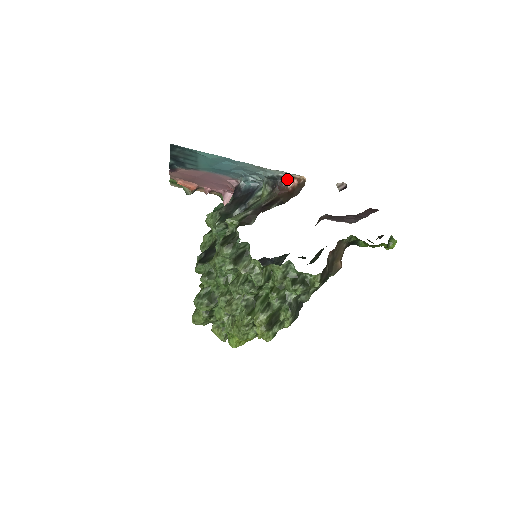
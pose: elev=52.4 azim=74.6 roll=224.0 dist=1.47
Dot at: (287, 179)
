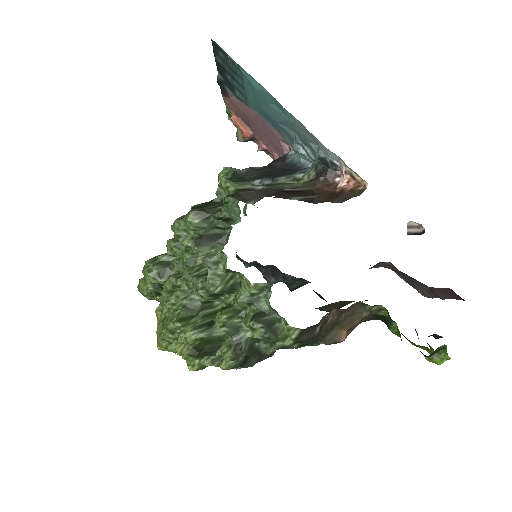
Dot at: (342, 174)
